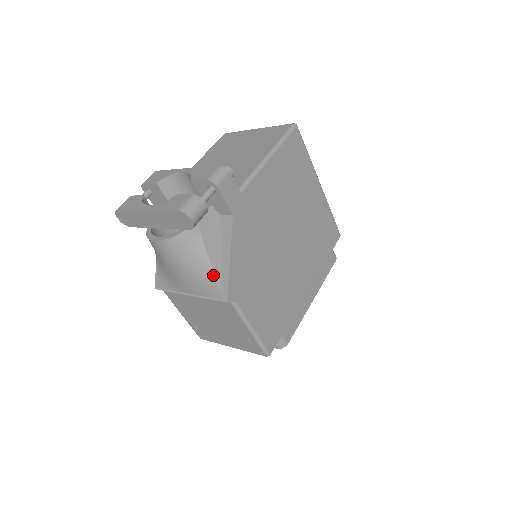
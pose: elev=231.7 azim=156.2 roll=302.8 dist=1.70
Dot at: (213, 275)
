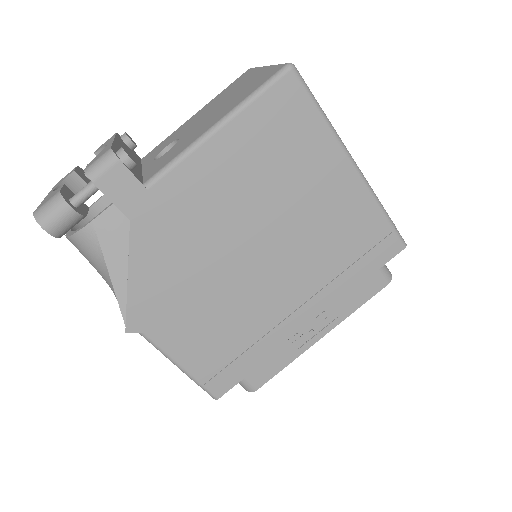
Dot at: (115, 293)
